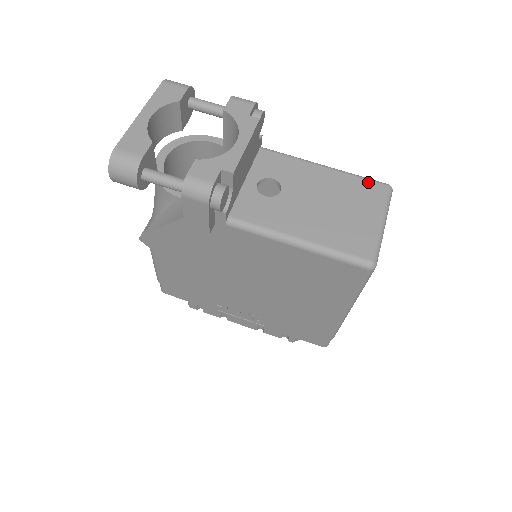
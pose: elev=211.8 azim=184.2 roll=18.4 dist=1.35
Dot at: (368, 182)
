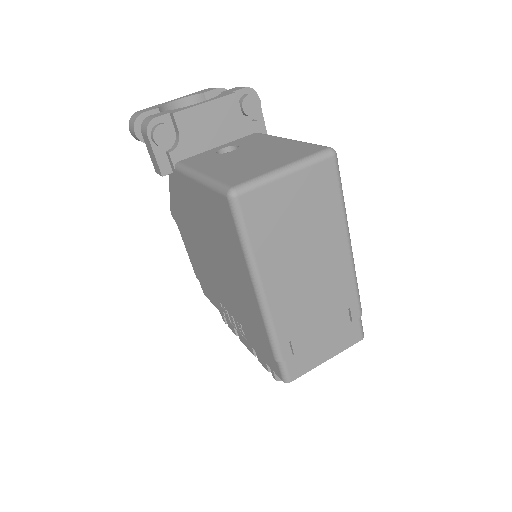
Dot at: (312, 146)
